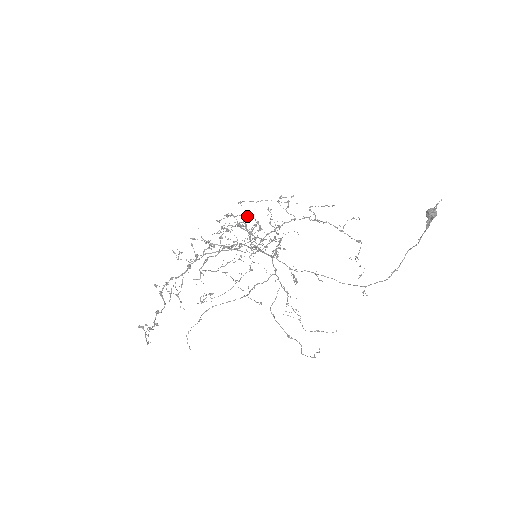
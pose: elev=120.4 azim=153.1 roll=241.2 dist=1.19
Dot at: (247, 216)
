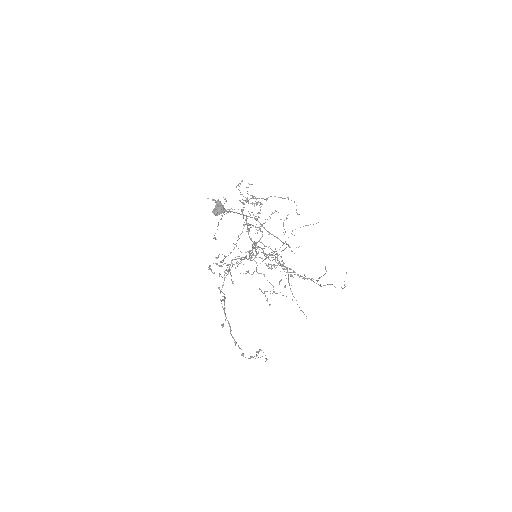
Dot at: occluded
